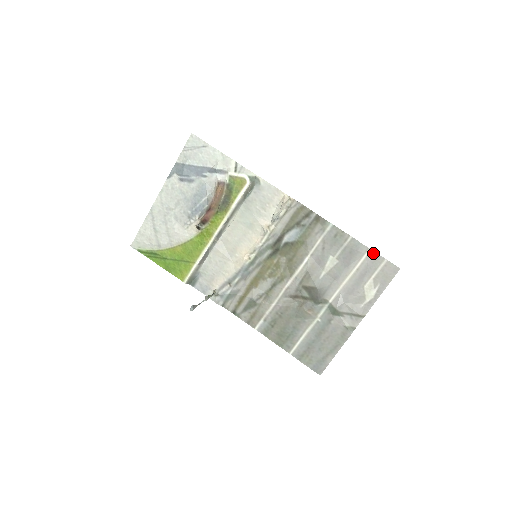
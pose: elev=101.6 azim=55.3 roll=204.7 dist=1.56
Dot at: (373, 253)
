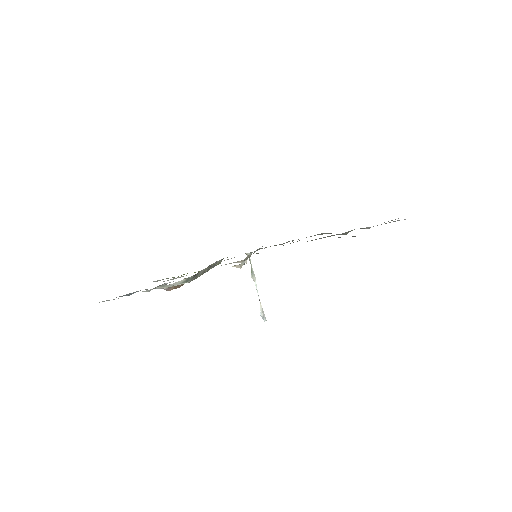
Dot at: occluded
